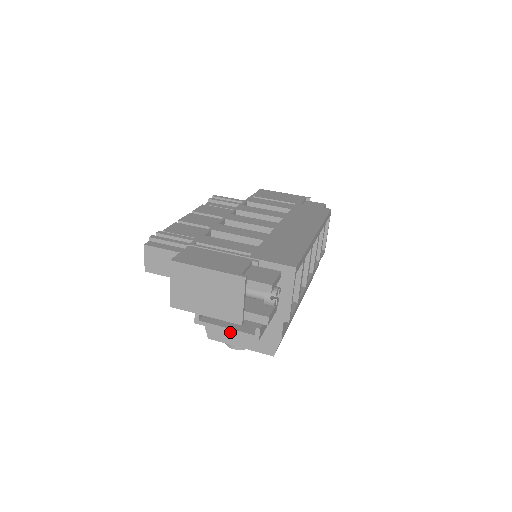
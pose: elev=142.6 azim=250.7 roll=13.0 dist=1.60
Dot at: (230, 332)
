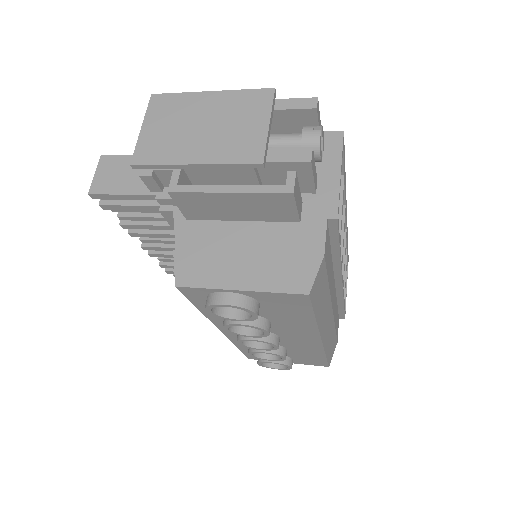
Dot at: (236, 191)
